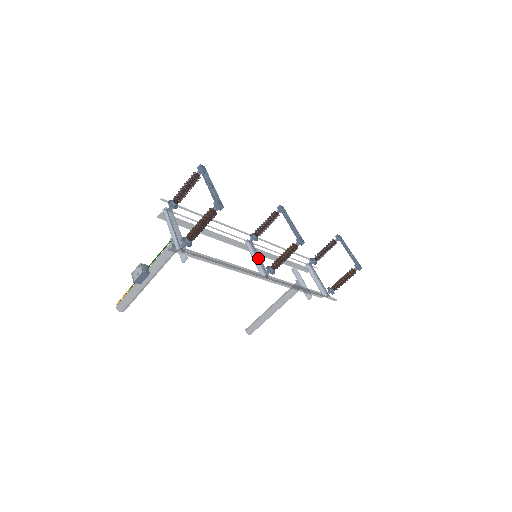
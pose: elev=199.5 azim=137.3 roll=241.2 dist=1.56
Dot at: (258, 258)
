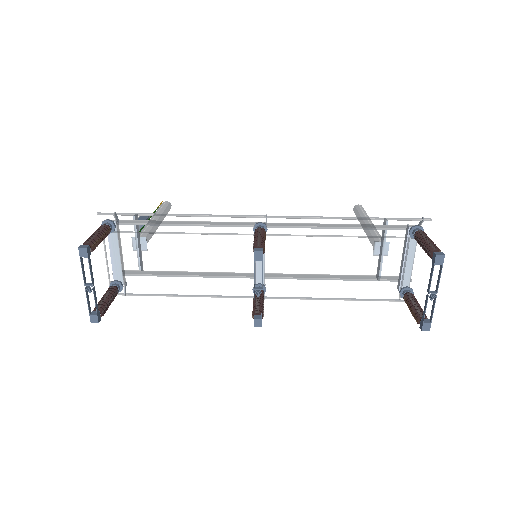
Dot at: occluded
